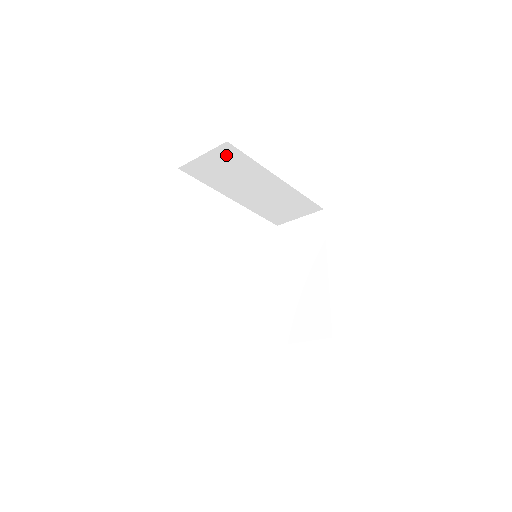
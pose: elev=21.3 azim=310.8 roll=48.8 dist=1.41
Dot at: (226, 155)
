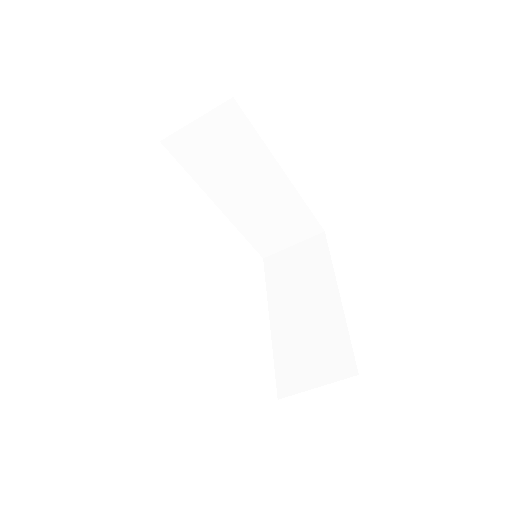
Dot at: (227, 123)
